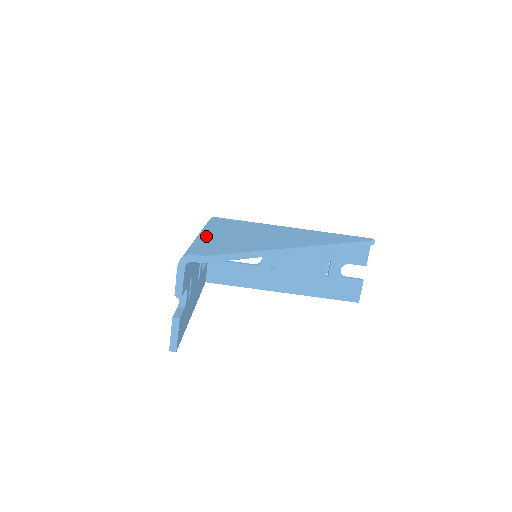
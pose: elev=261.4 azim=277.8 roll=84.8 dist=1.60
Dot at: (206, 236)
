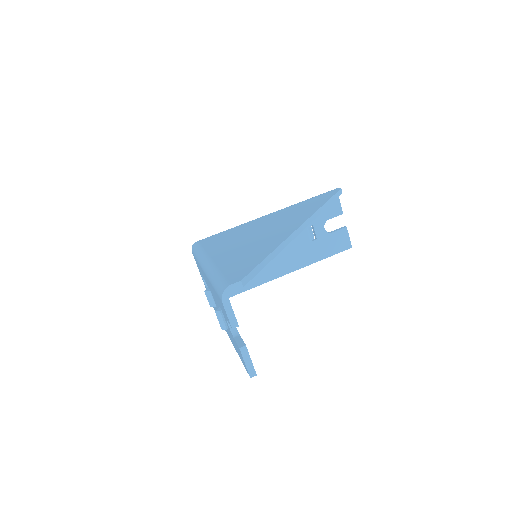
Dot at: (216, 263)
